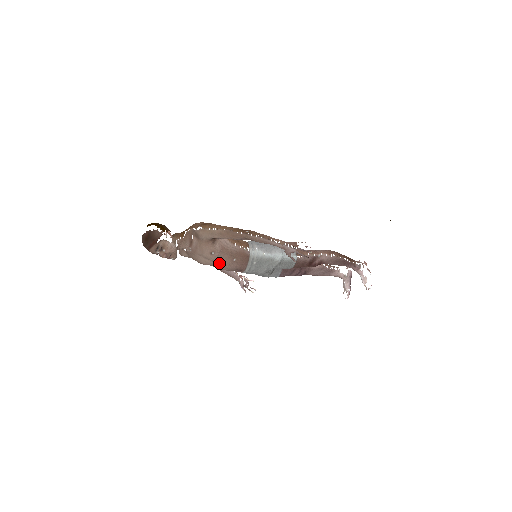
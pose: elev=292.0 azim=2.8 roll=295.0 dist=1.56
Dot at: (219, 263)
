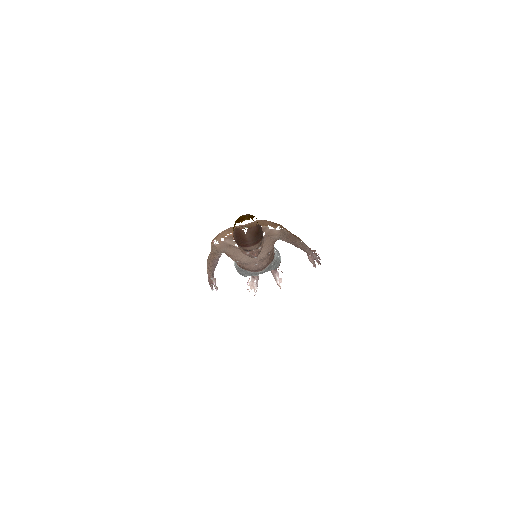
Dot at: (259, 263)
